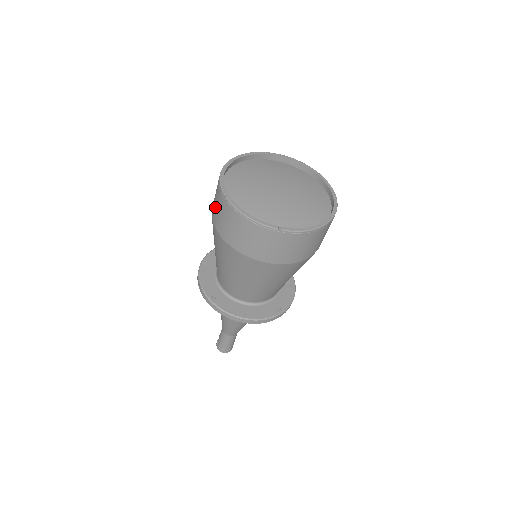
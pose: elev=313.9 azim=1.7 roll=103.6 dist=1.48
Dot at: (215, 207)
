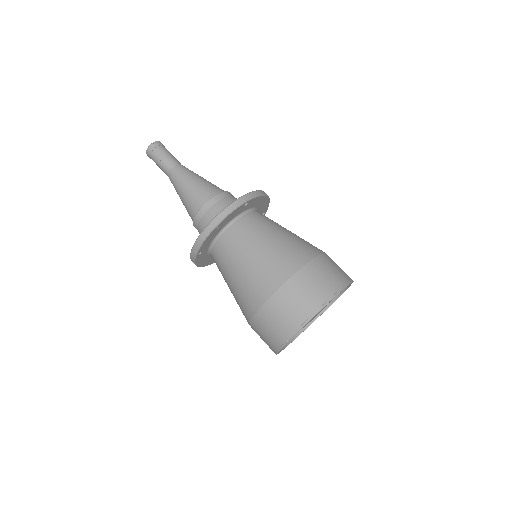
Dot at: (278, 314)
